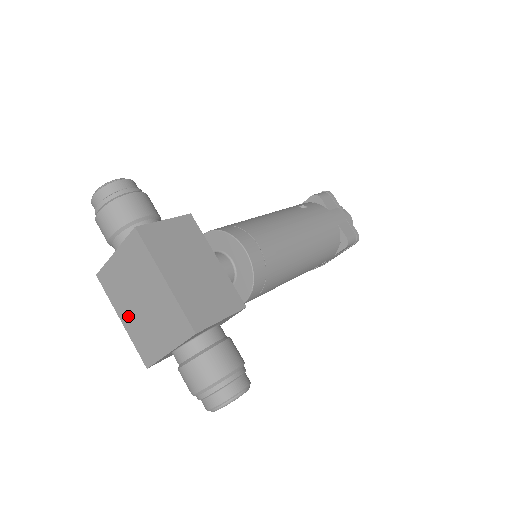
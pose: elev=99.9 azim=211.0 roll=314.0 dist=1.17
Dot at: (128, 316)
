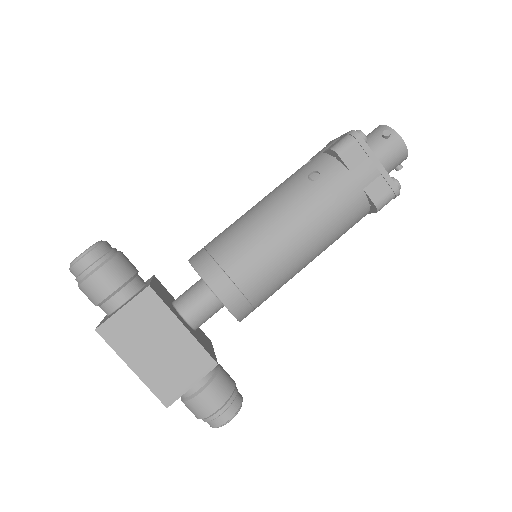
Dot at: occluded
